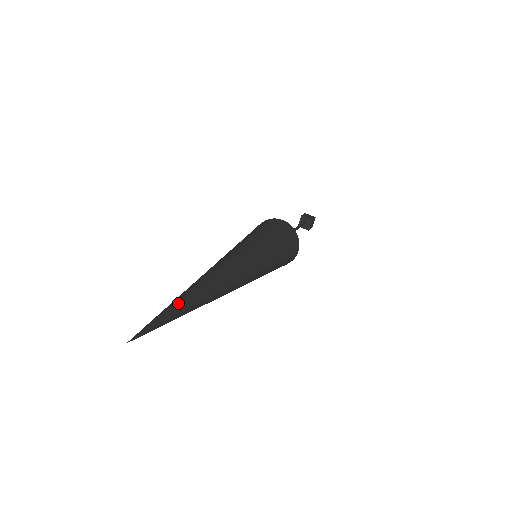
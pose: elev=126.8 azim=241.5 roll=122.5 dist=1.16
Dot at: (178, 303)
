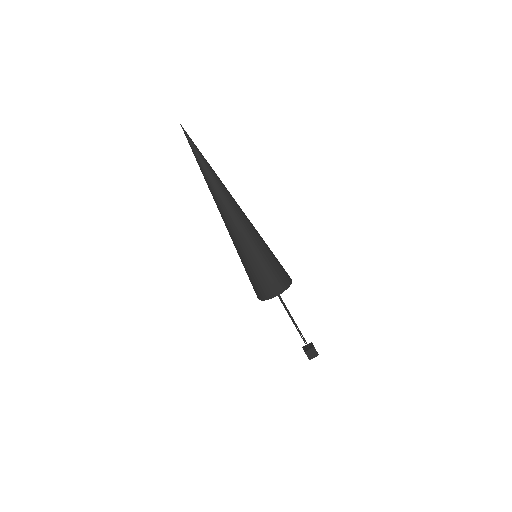
Dot at: occluded
